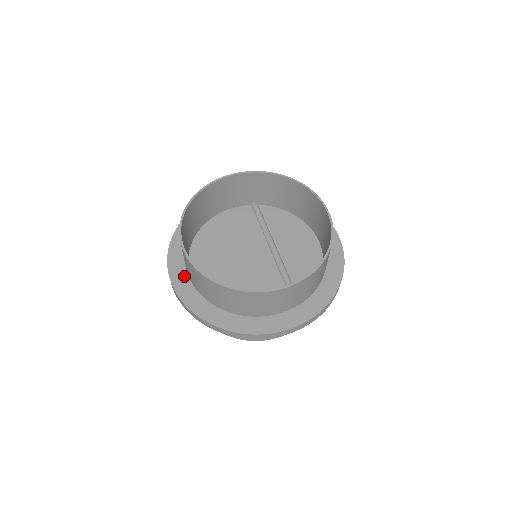
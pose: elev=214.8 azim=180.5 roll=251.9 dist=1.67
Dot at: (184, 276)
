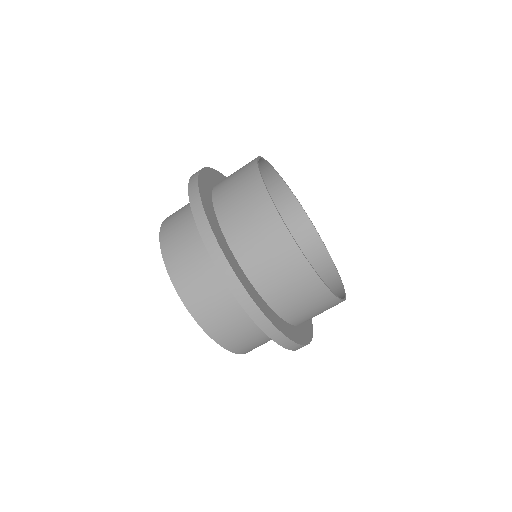
Dot at: (213, 214)
